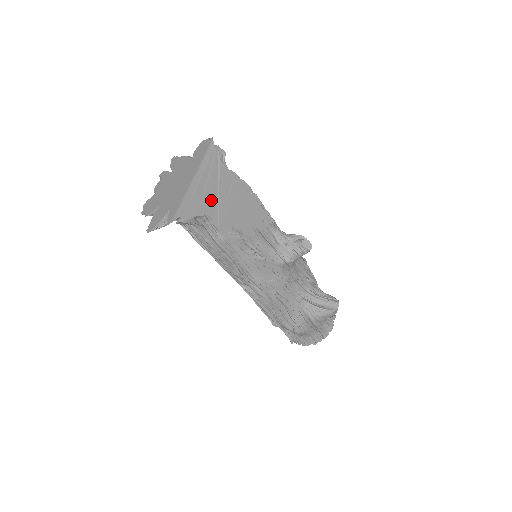
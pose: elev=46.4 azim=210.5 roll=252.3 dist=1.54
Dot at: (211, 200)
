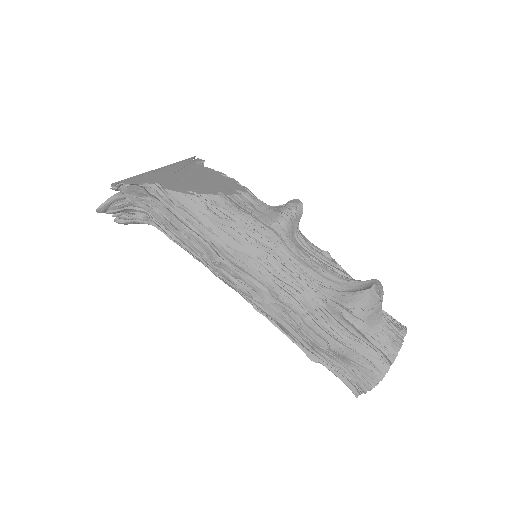
Dot at: (169, 178)
